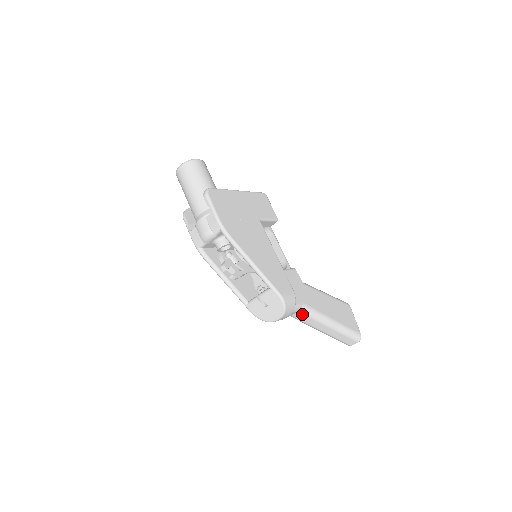
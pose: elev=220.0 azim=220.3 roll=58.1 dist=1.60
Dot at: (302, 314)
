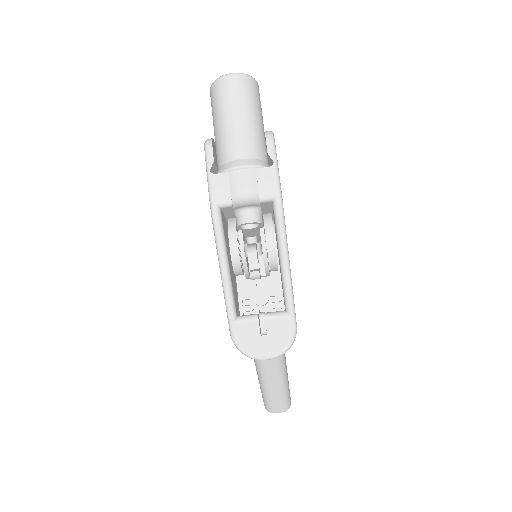
Dot at: (275, 359)
